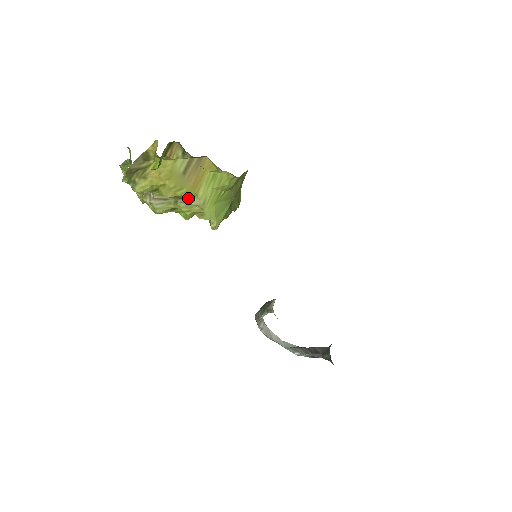
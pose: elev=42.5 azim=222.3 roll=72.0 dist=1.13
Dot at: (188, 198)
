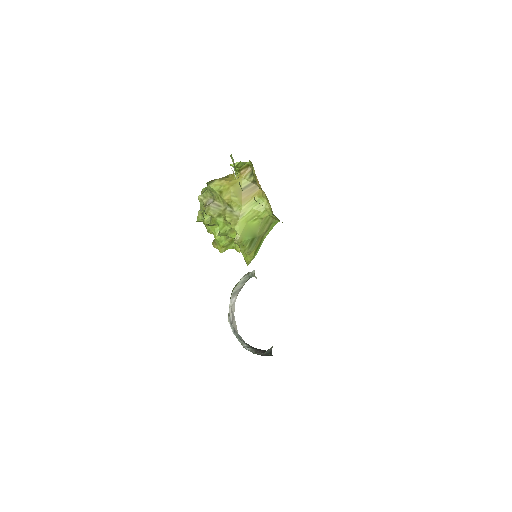
Dot at: (235, 207)
